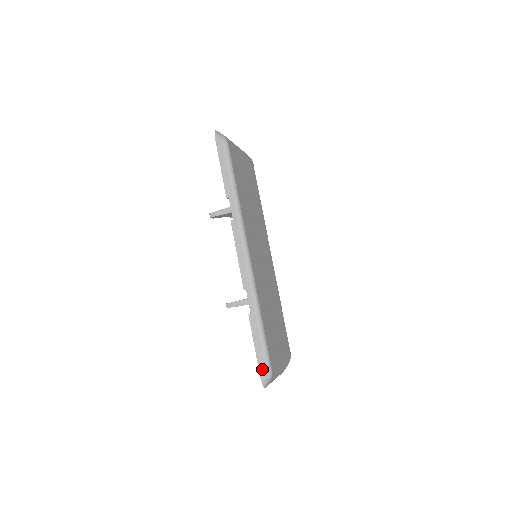
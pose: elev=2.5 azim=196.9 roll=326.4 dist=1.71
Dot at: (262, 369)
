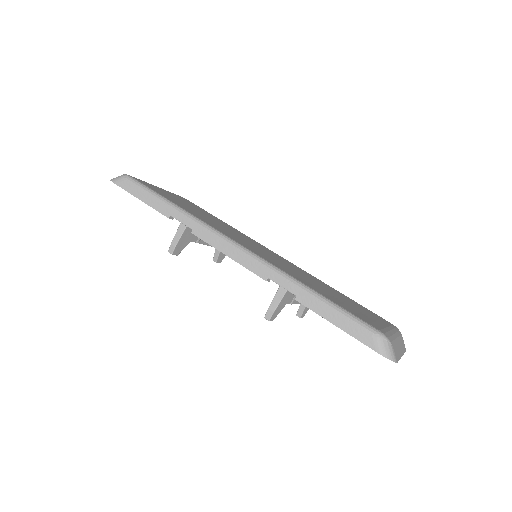
Dot at: (369, 341)
